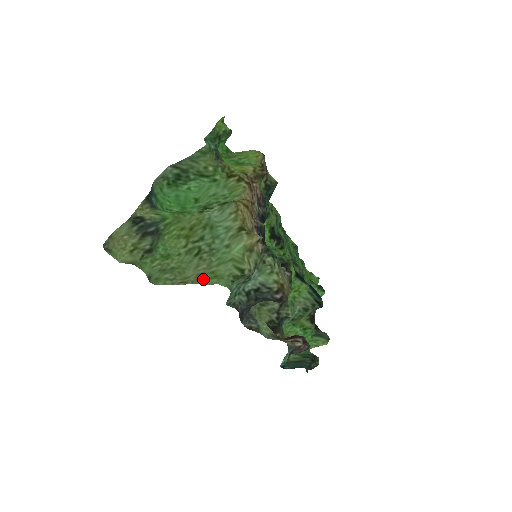
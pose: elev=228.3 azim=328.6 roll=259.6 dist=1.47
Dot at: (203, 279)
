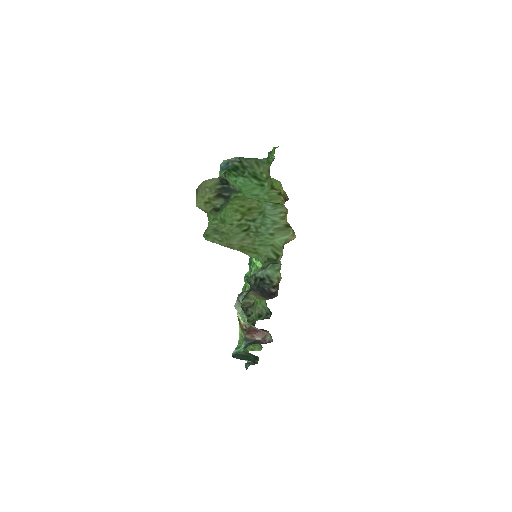
Dot at: (245, 251)
